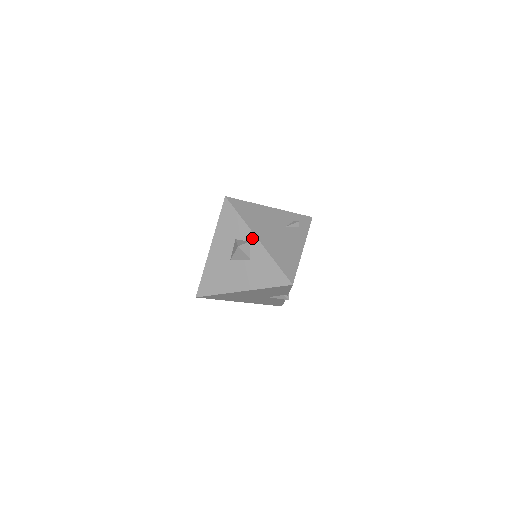
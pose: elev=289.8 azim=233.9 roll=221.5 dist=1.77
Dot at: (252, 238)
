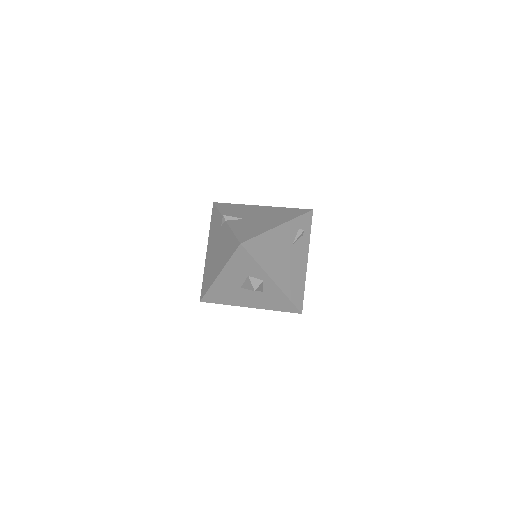
Dot at: (267, 279)
